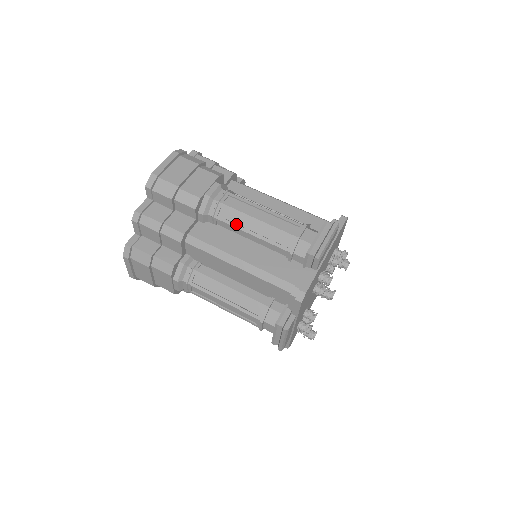
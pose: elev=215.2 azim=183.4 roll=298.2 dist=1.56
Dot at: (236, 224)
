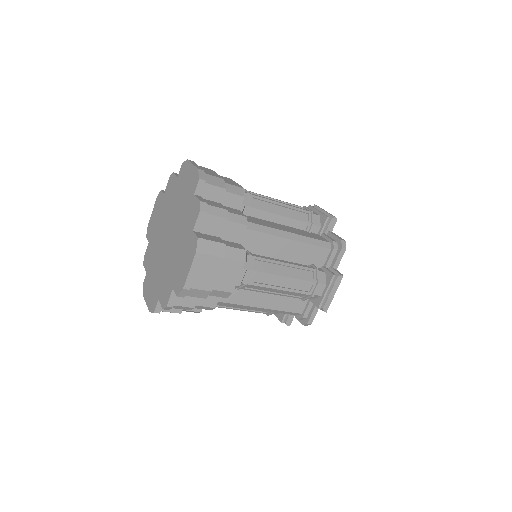
Dot at: (269, 209)
